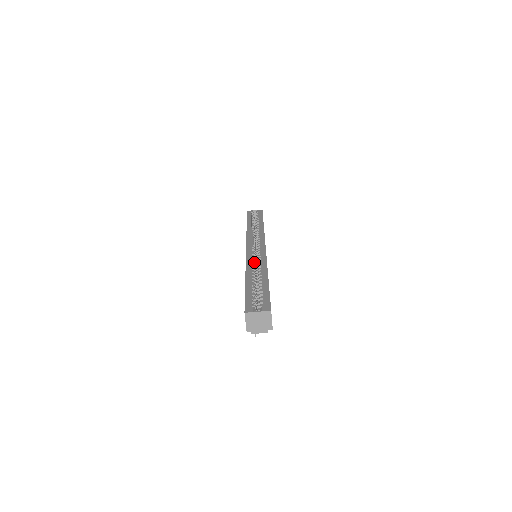
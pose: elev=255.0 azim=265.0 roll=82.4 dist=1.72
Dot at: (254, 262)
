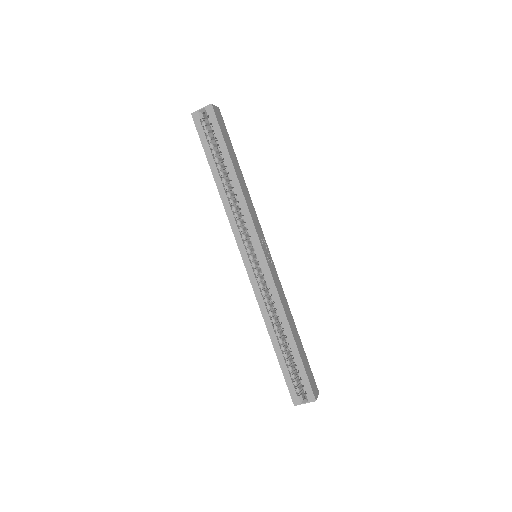
Dot at: (264, 294)
